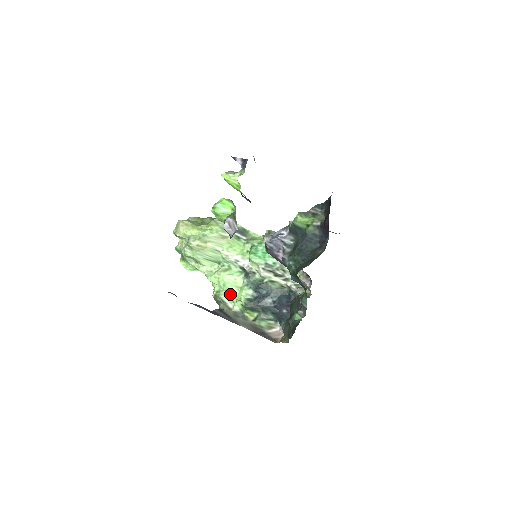
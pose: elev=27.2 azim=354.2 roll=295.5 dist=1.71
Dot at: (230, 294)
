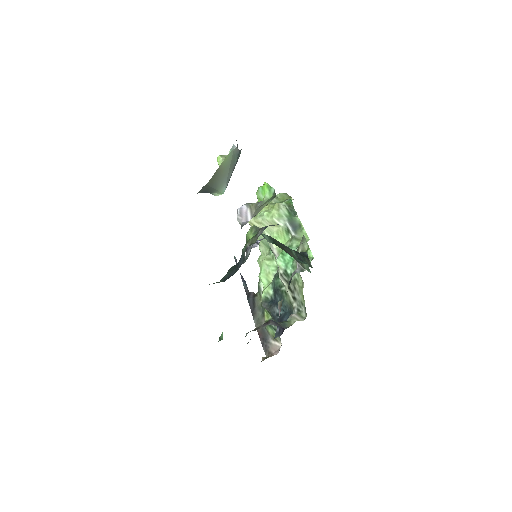
Dot at: occluded
